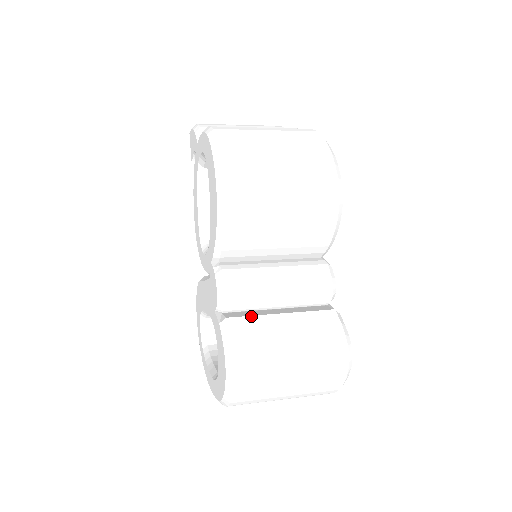
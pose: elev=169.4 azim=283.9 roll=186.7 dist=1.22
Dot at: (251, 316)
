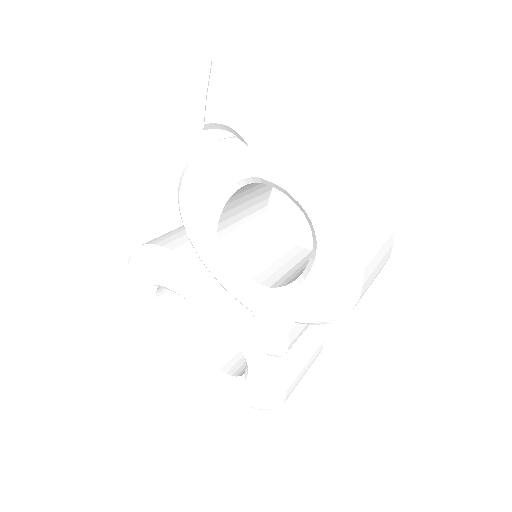
Dot at: (289, 355)
